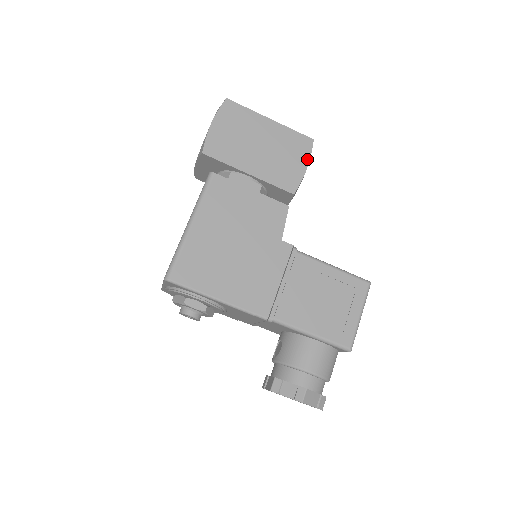
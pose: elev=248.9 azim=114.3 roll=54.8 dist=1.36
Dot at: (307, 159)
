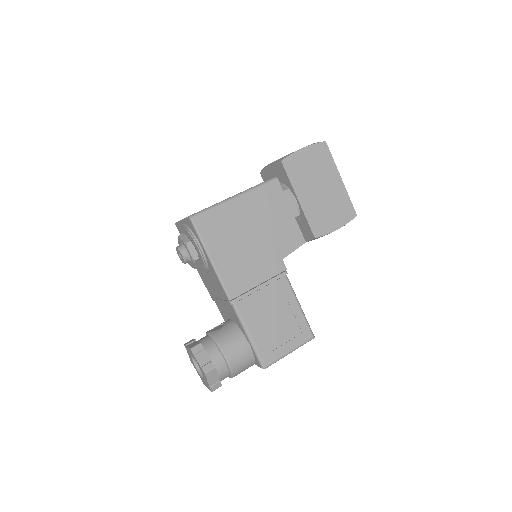
Dot at: (342, 224)
